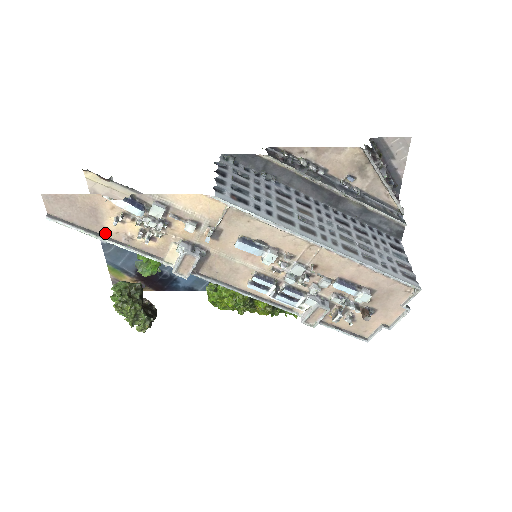
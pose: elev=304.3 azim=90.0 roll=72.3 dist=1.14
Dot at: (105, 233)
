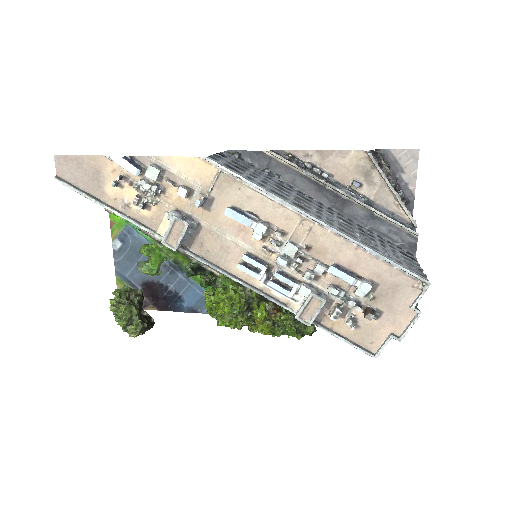
Dot at: (104, 199)
